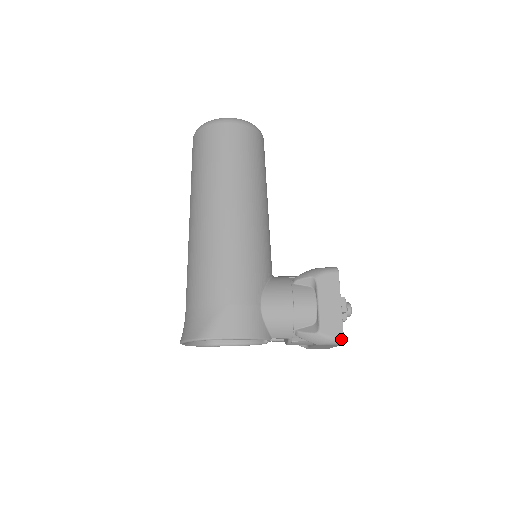
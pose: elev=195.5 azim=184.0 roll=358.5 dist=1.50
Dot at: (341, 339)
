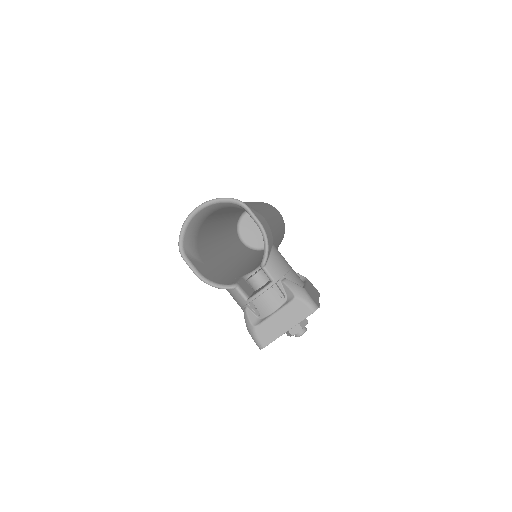
Dot at: (317, 306)
